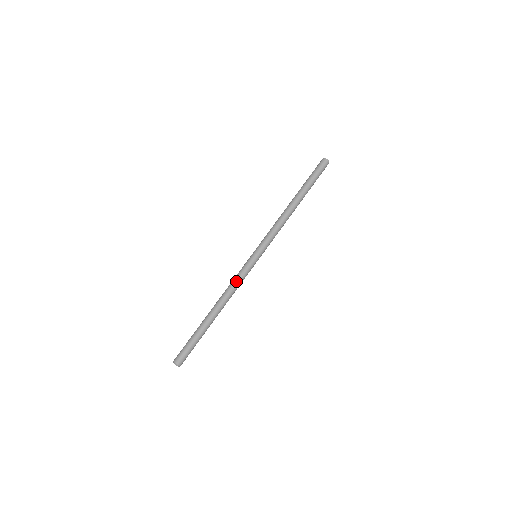
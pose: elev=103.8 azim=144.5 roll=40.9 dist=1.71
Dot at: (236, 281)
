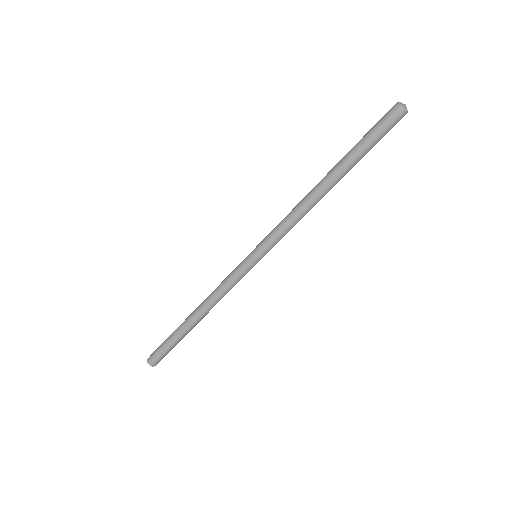
Dot at: (226, 290)
